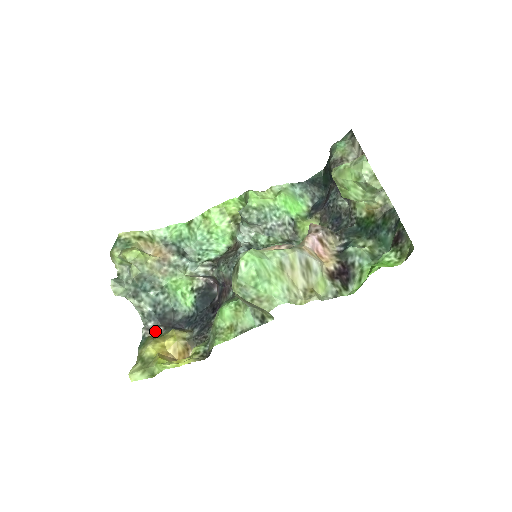
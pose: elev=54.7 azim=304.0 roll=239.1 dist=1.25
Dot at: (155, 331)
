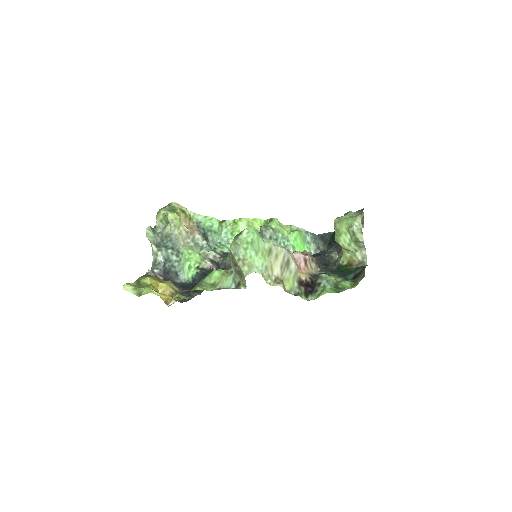
Dot at: (157, 276)
